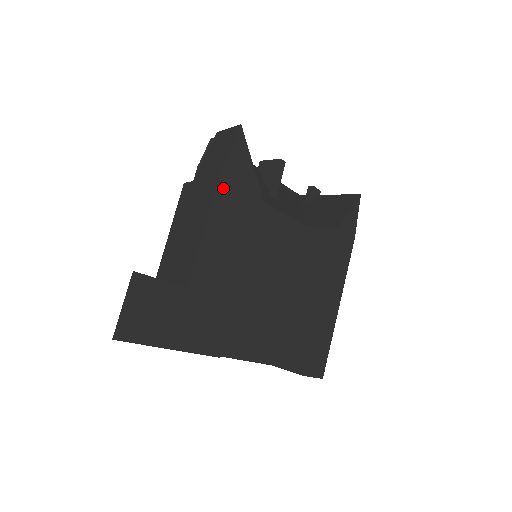
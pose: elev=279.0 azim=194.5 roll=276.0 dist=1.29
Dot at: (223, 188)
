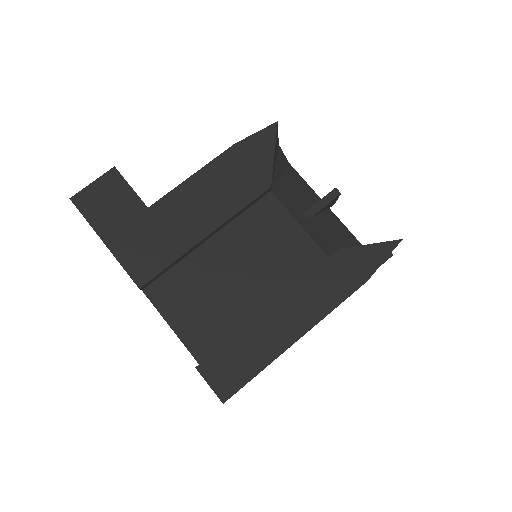
Dot at: (229, 157)
